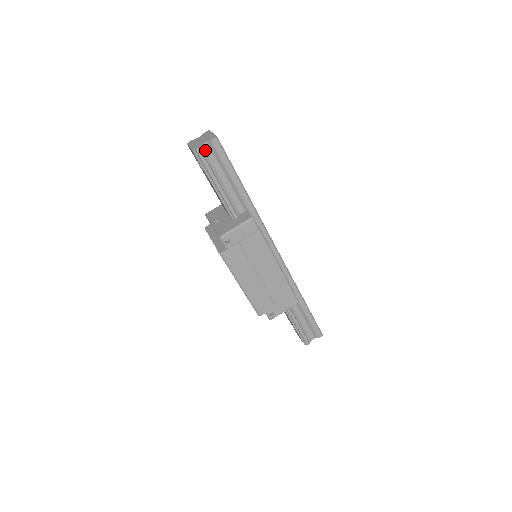
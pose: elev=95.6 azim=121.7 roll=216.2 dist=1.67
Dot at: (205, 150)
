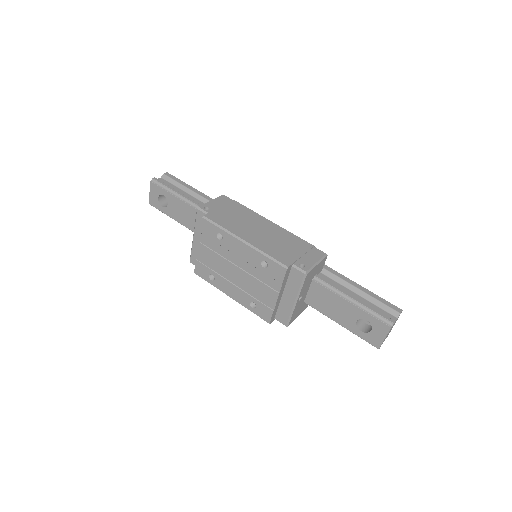
Dot at: occluded
